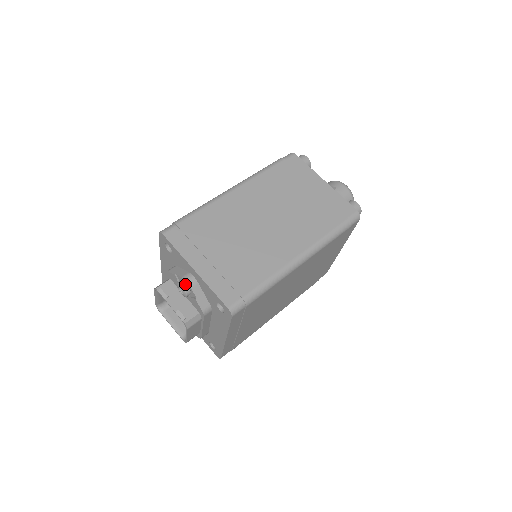
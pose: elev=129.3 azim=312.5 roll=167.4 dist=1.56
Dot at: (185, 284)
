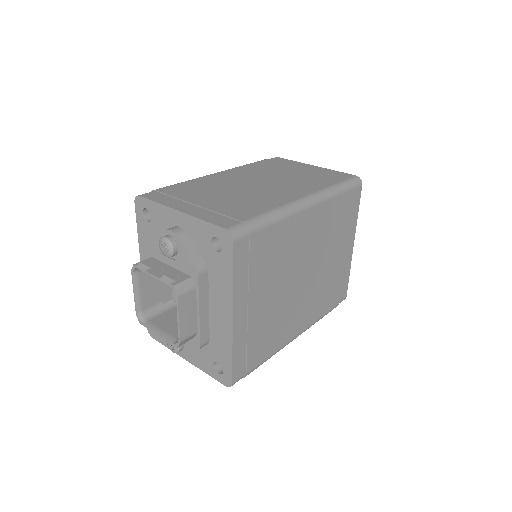
Dot at: (169, 236)
